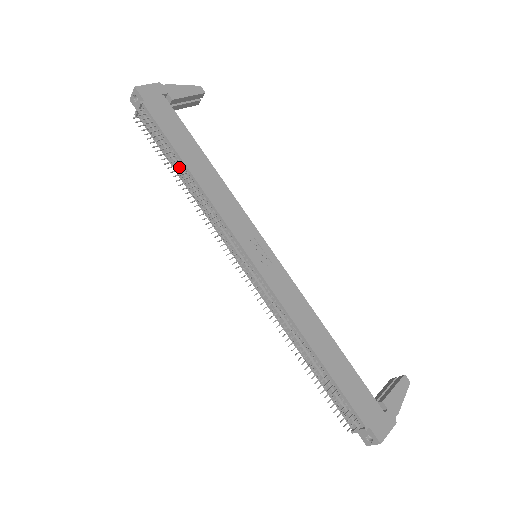
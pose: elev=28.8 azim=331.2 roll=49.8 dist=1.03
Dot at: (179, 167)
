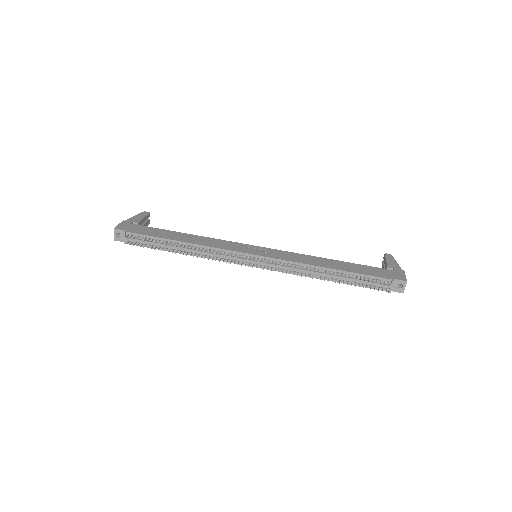
Dot at: (174, 246)
